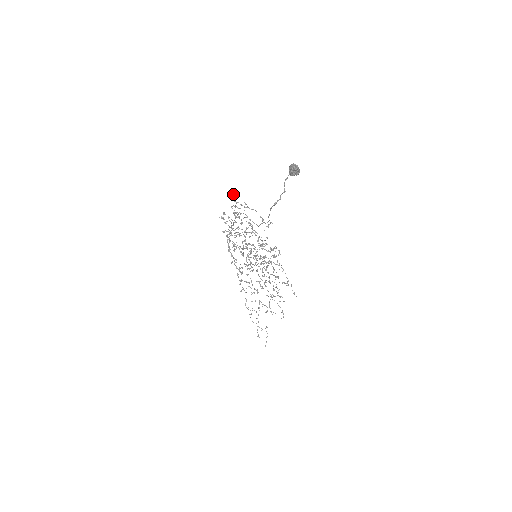
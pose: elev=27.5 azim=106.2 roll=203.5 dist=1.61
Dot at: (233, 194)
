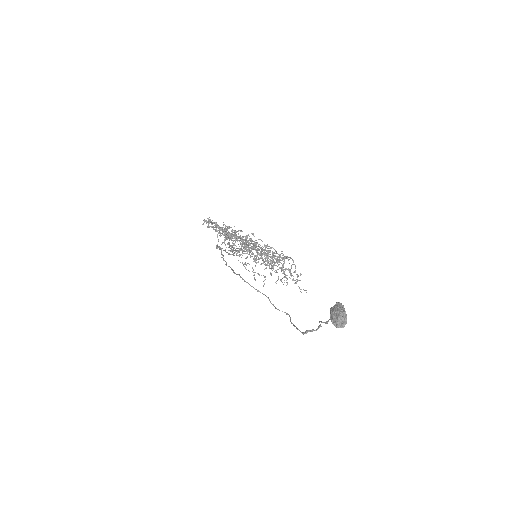
Dot at: (225, 233)
